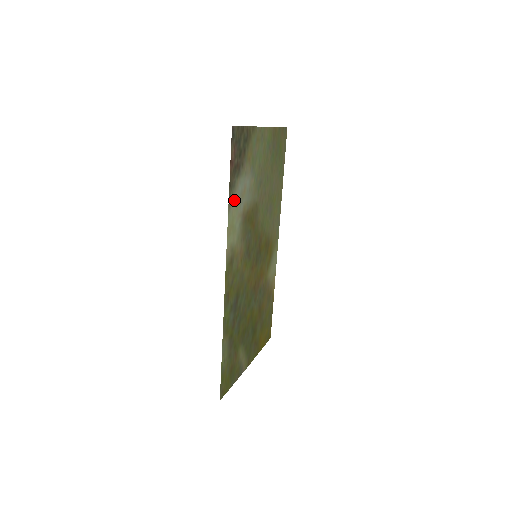
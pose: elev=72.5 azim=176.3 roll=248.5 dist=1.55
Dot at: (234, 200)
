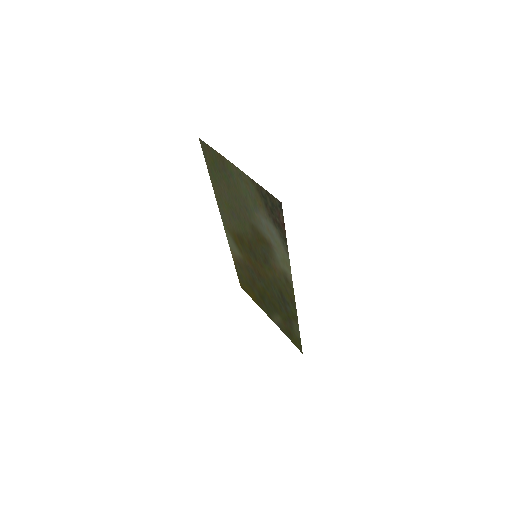
Dot at: (281, 244)
